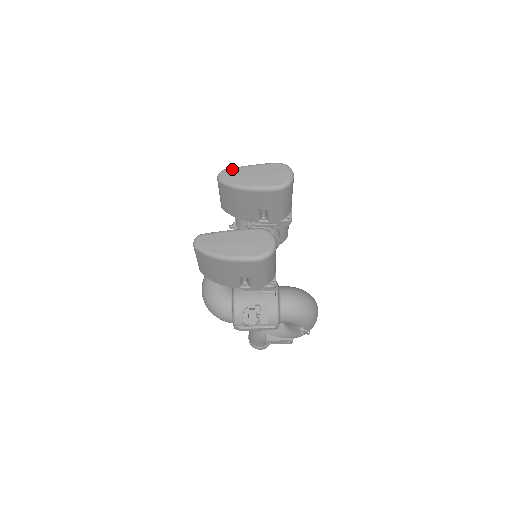
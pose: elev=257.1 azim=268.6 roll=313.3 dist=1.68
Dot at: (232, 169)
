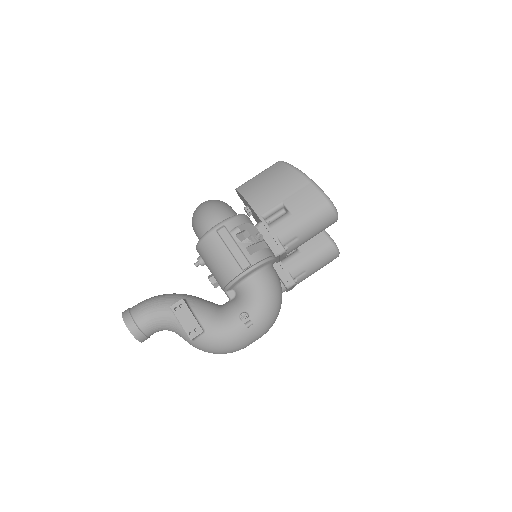
Dot at: occluded
